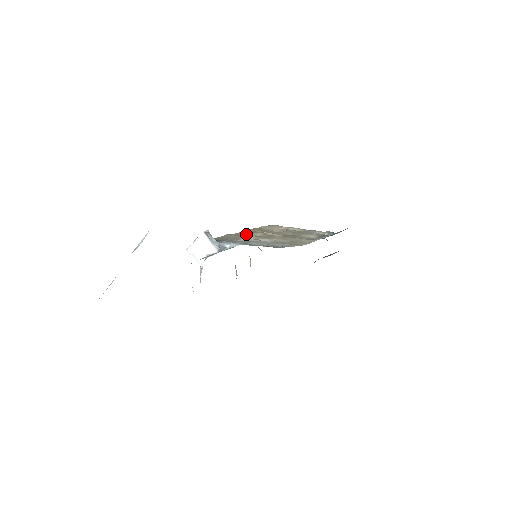
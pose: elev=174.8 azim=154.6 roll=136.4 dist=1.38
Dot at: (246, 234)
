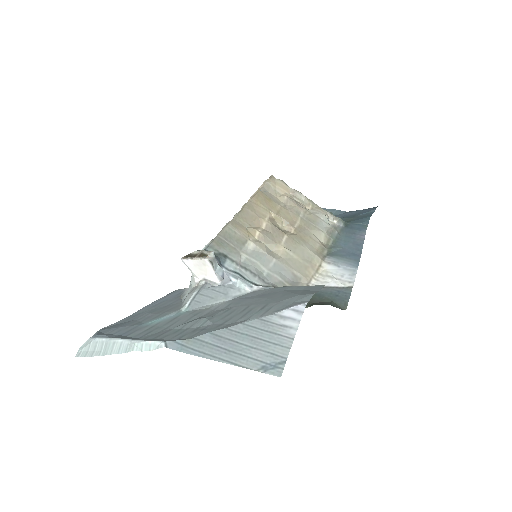
Dot at: (250, 220)
